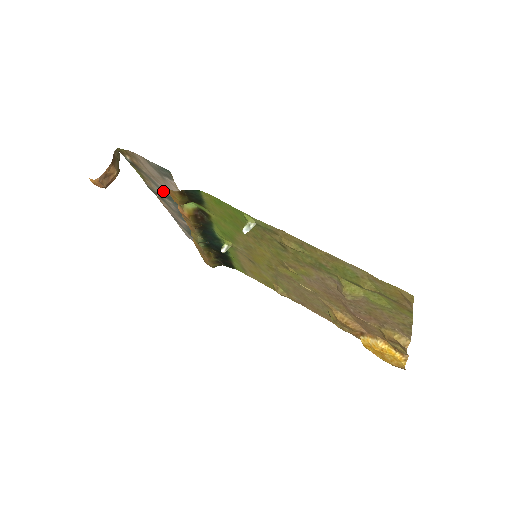
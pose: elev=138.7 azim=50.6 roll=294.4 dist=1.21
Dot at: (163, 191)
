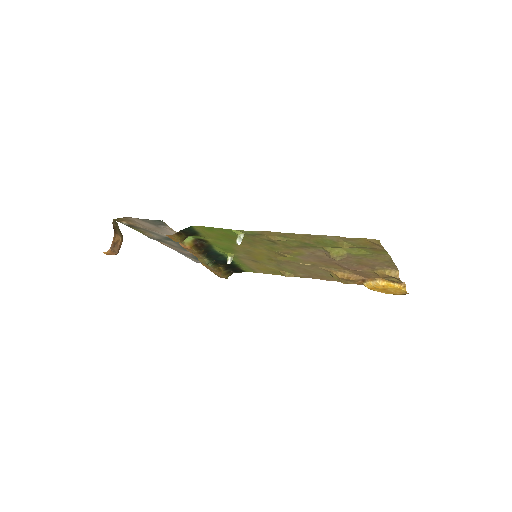
Dot at: (162, 236)
